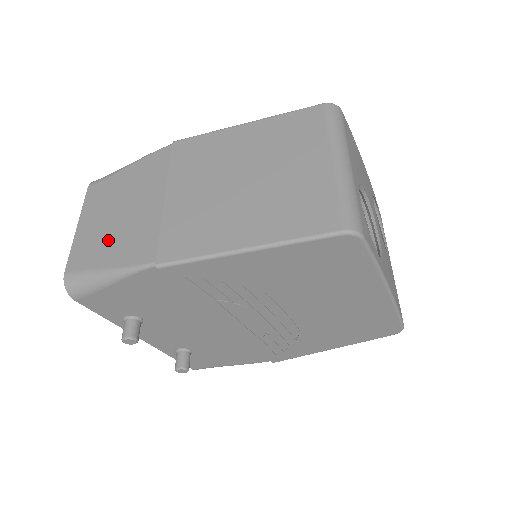
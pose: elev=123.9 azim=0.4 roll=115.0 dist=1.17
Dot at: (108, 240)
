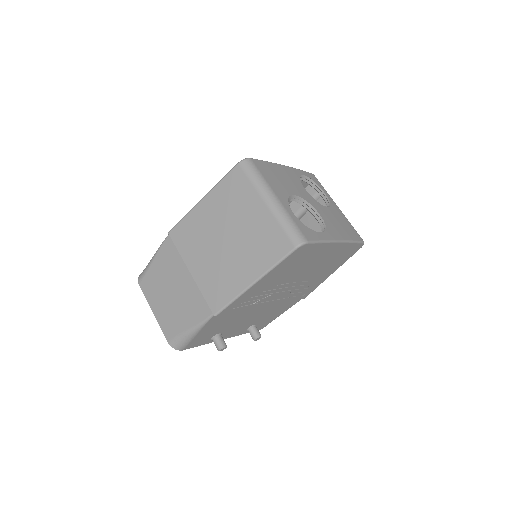
Dot at: (177, 312)
